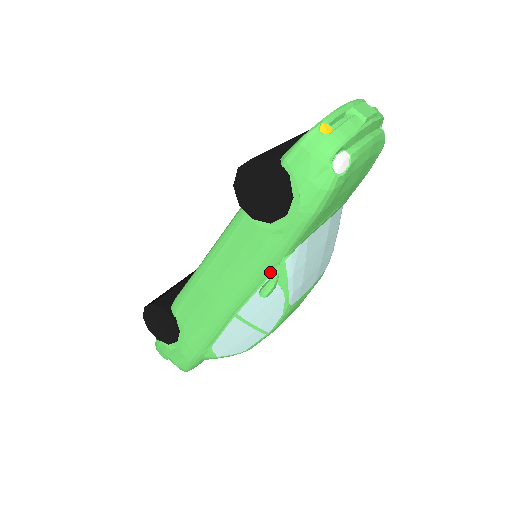
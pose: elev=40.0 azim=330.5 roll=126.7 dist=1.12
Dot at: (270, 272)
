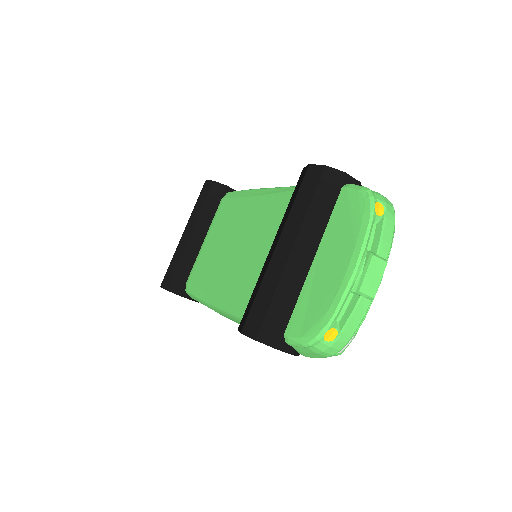
Dot at: occluded
